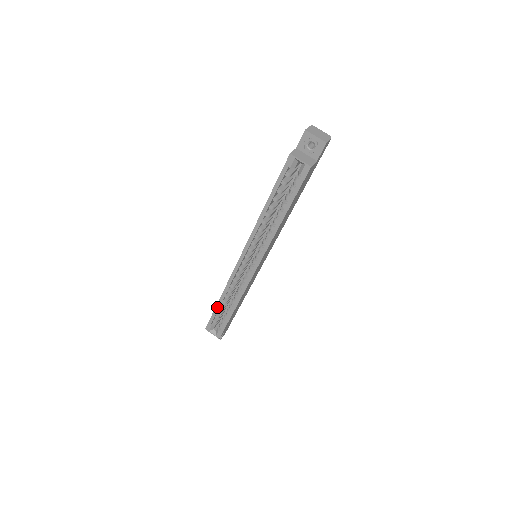
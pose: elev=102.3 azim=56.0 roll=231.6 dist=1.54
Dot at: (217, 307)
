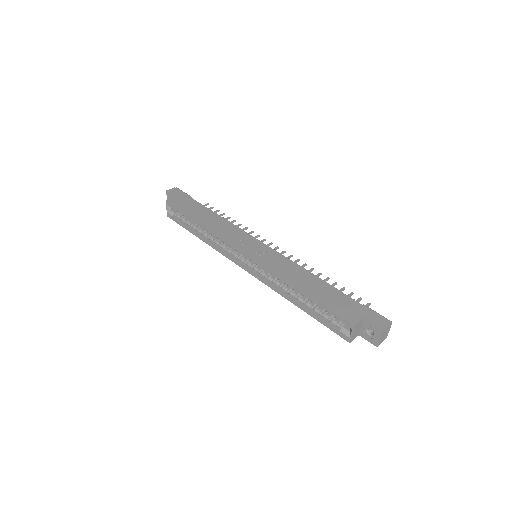
Dot at: (191, 218)
